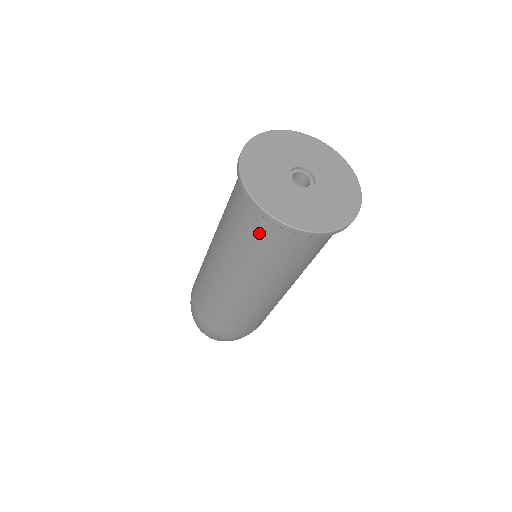
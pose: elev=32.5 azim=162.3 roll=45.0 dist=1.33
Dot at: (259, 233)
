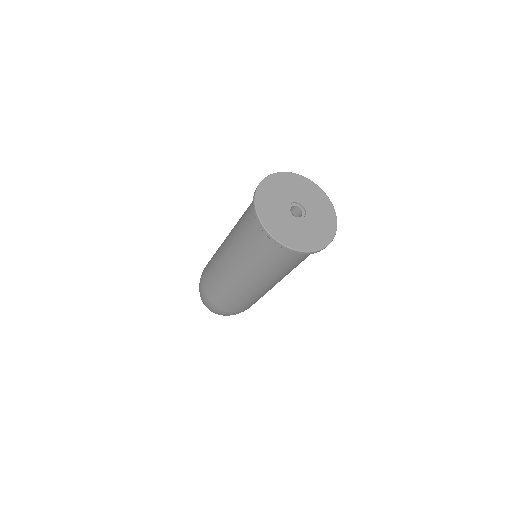
Dot at: (299, 259)
